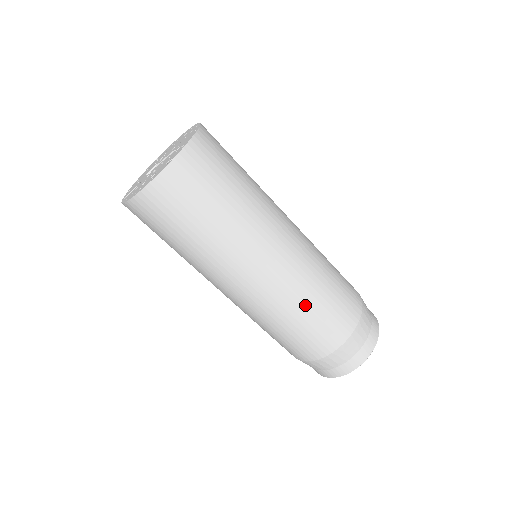
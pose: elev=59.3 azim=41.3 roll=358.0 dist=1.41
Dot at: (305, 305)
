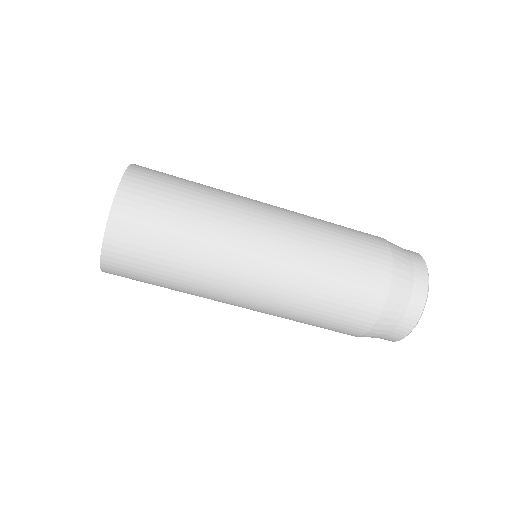
Dot at: (326, 249)
